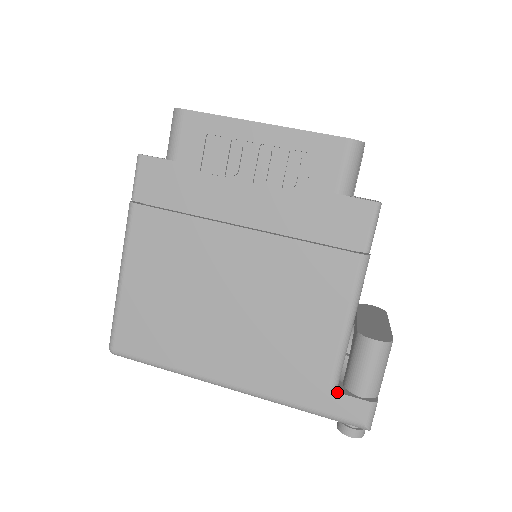
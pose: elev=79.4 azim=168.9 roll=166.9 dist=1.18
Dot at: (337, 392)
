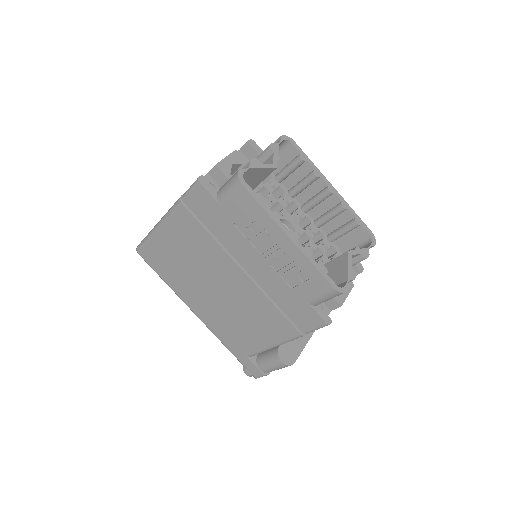
Dot at: (250, 360)
